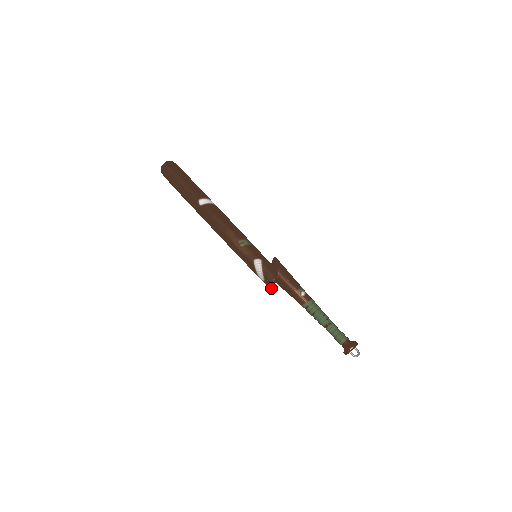
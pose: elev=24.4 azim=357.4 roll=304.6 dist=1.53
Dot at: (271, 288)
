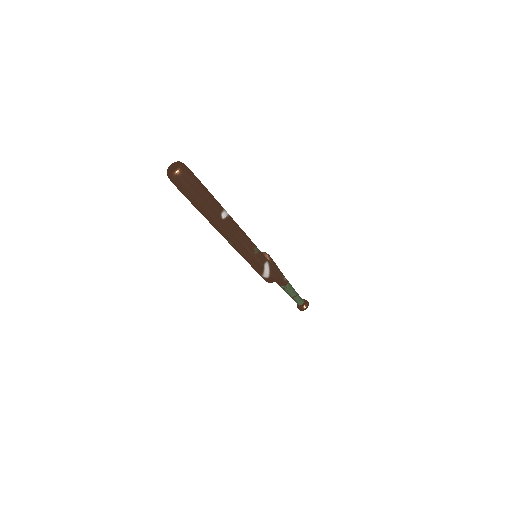
Dot at: (272, 282)
